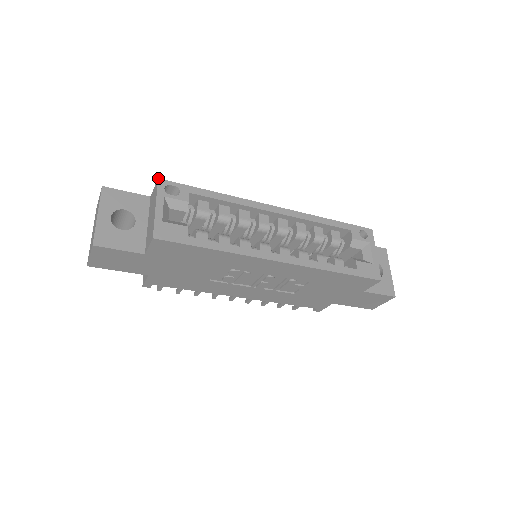
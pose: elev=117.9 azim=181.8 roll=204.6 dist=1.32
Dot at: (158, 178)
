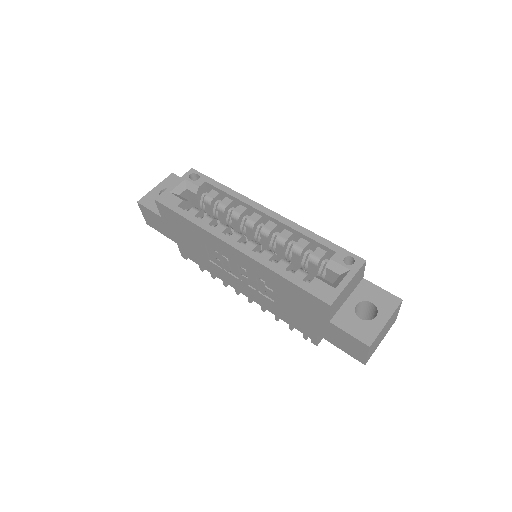
Dot at: (192, 168)
